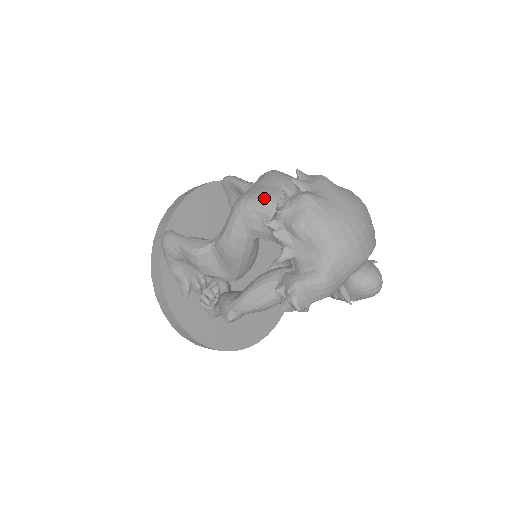
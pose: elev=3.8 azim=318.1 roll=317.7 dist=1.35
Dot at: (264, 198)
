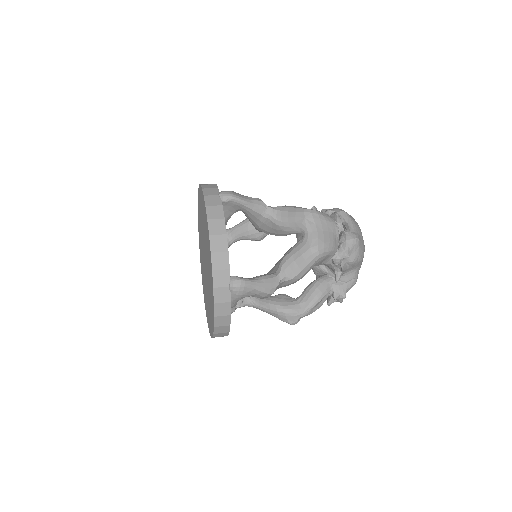
Dot at: (332, 245)
